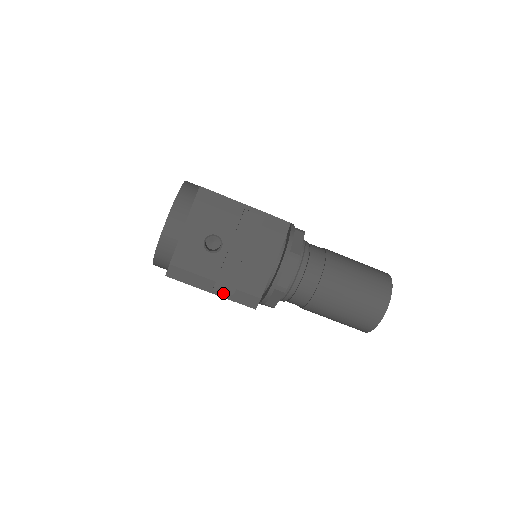
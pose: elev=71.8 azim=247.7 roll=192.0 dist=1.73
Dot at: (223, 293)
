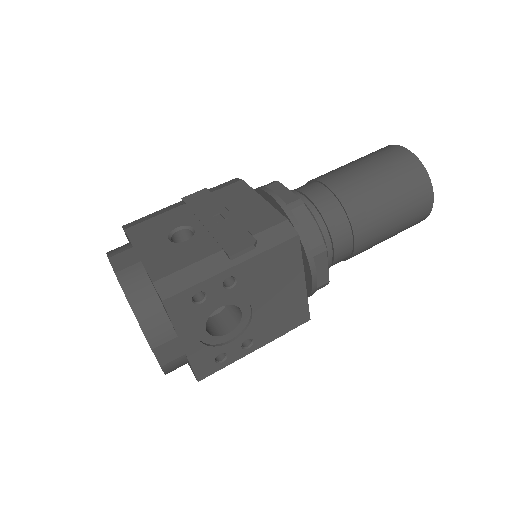
Dot at: (244, 249)
